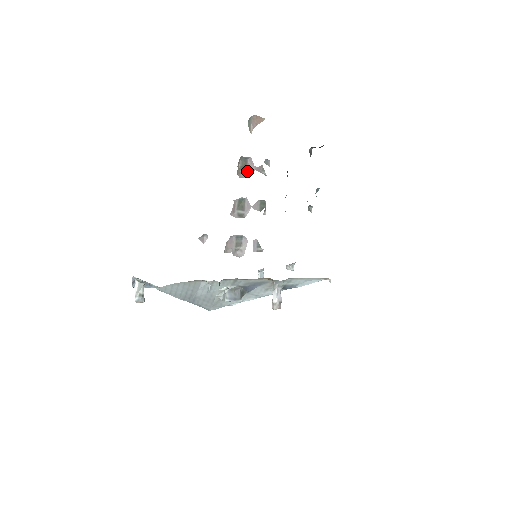
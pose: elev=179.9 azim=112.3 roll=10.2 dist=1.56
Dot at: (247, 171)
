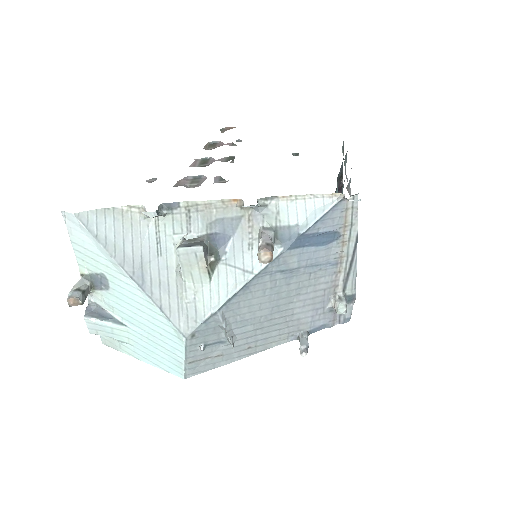
Dot at: occluded
